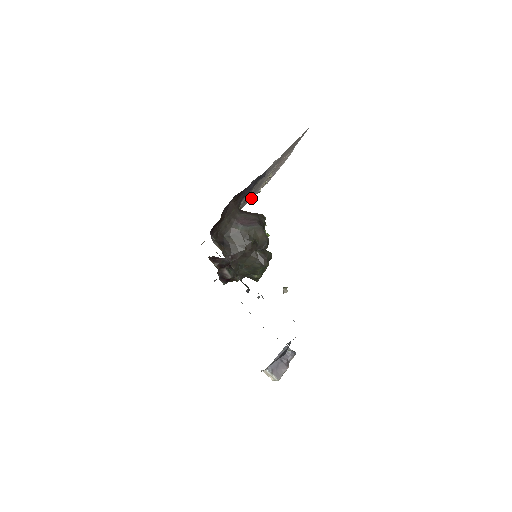
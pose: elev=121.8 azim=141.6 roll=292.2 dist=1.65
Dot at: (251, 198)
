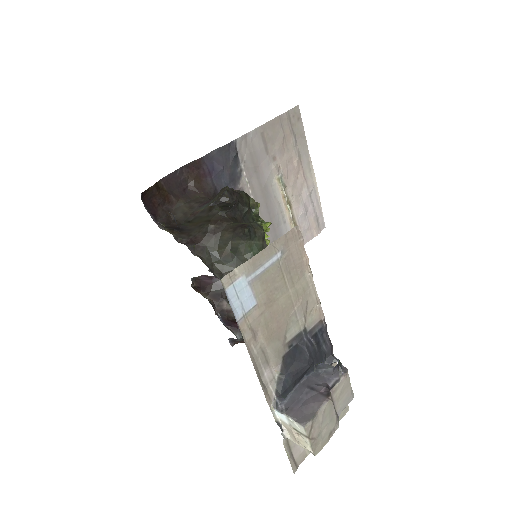
Dot at: occluded
